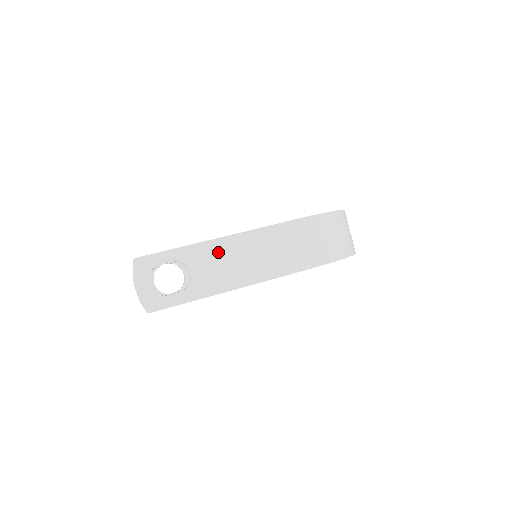
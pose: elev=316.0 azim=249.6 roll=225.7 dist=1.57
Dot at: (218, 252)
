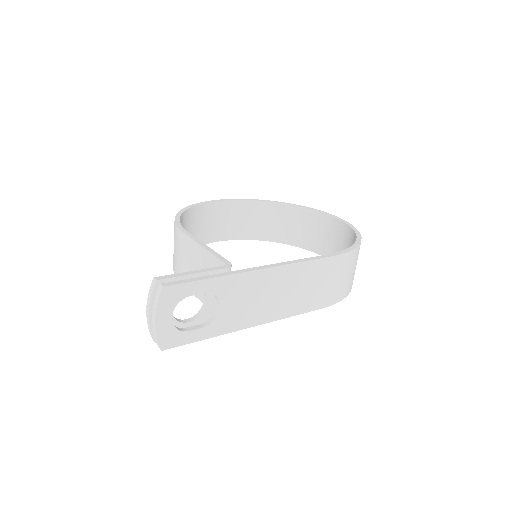
Dot at: (254, 285)
